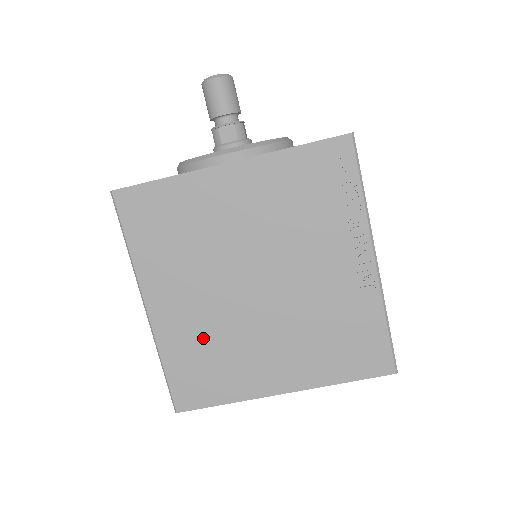
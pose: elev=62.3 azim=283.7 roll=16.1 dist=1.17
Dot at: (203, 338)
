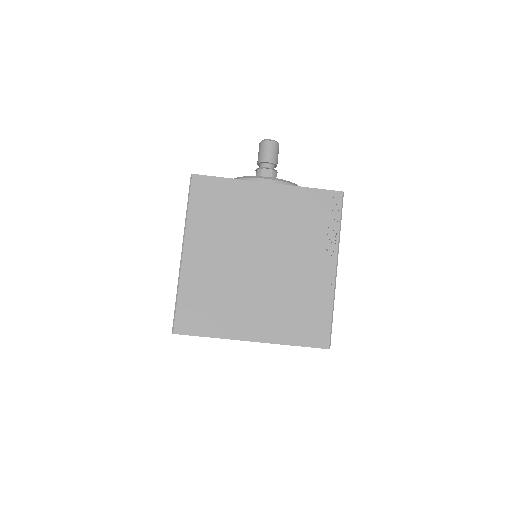
Dot at: (212, 285)
